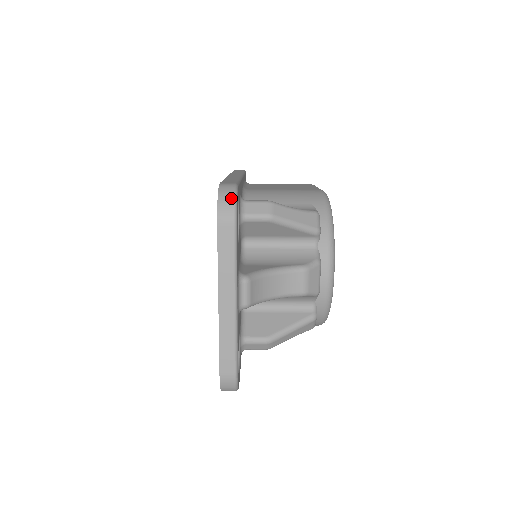
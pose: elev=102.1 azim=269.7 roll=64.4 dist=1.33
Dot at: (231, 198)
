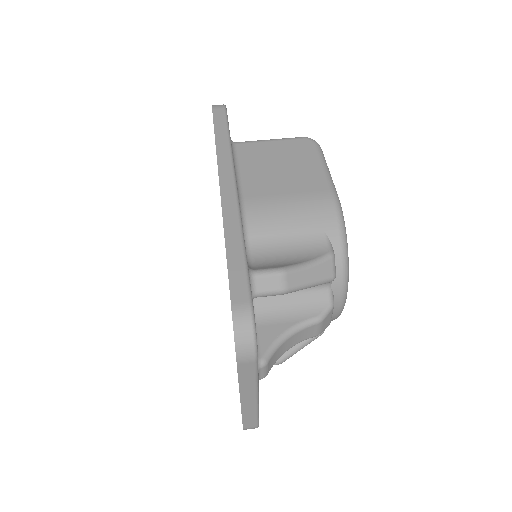
Dot at: (250, 338)
